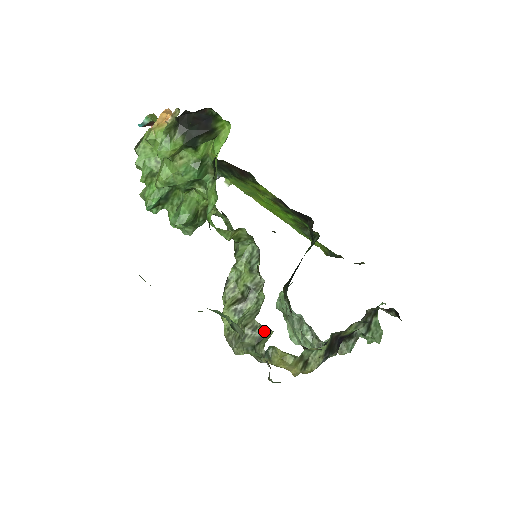
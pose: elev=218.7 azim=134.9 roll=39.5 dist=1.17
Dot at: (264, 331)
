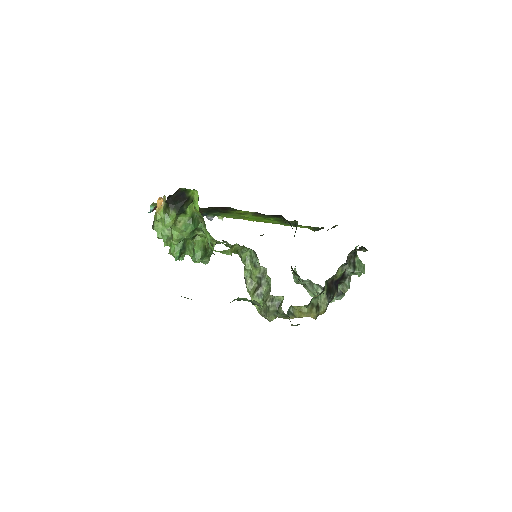
Dot at: (278, 299)
